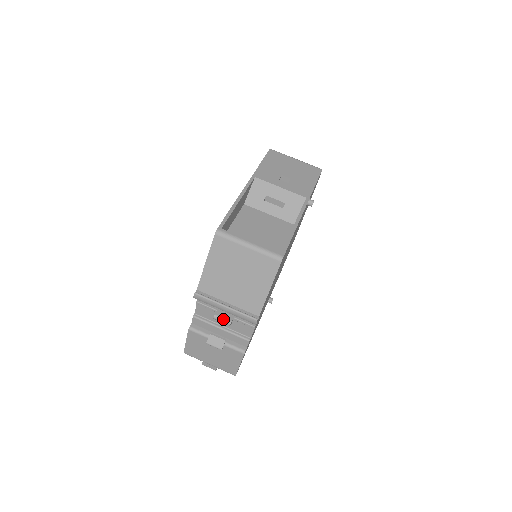
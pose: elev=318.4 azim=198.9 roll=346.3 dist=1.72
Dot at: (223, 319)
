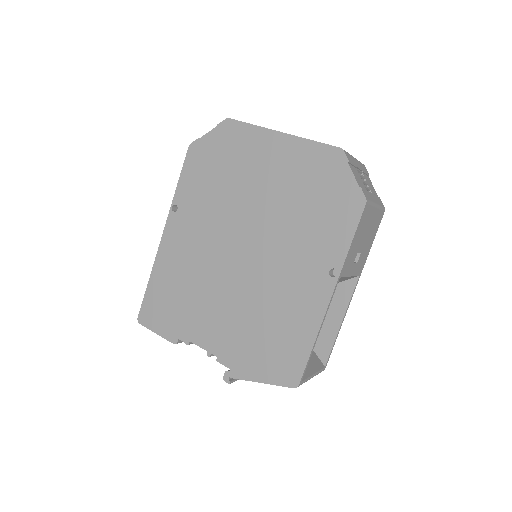
Dot at: occluded
